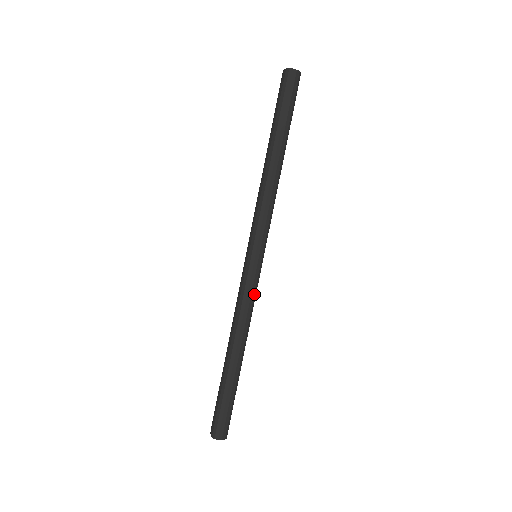
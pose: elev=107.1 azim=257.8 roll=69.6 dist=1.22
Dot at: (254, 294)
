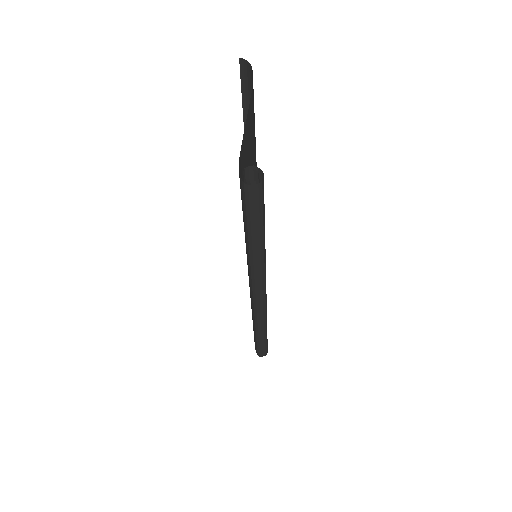
Dot at: (265, 310)
